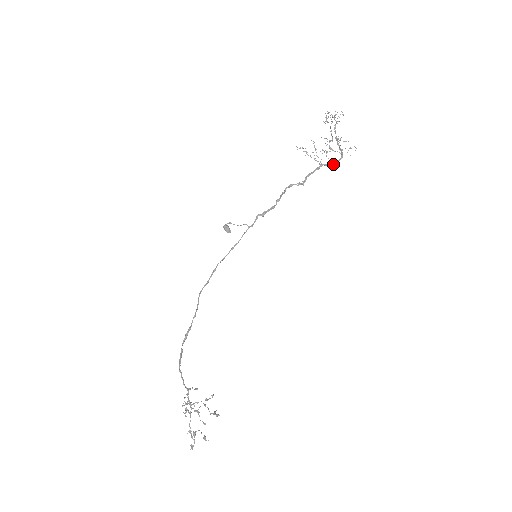
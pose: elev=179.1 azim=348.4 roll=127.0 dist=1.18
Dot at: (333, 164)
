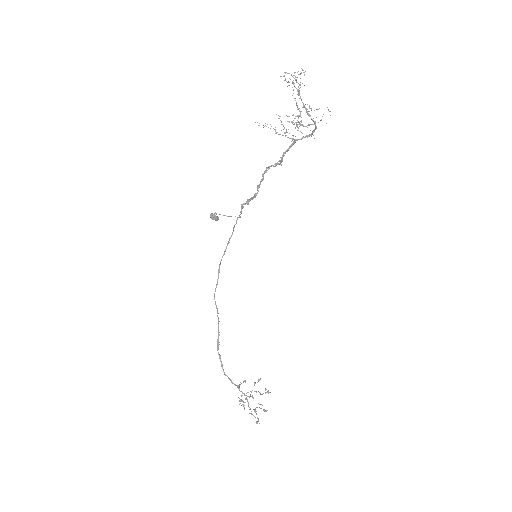
Dot at: occluded
